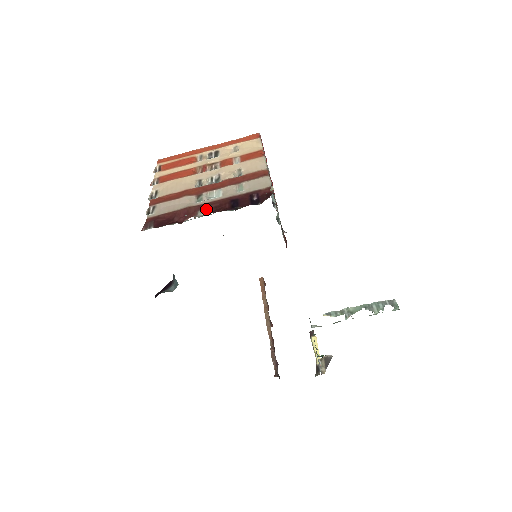
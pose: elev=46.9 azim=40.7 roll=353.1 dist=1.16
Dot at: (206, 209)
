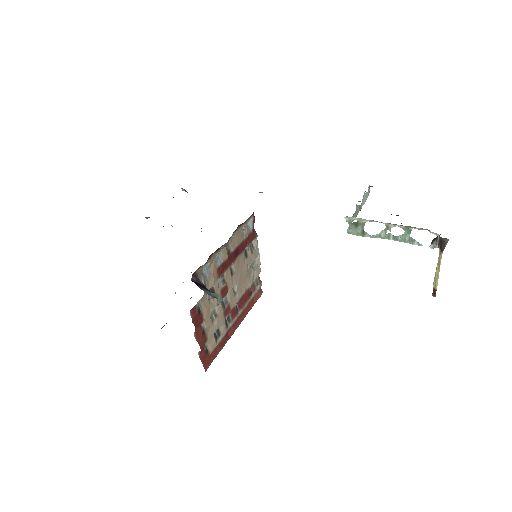
Dot at: occluded
